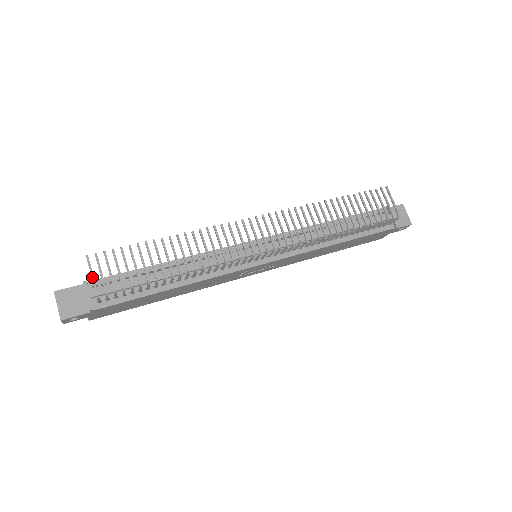
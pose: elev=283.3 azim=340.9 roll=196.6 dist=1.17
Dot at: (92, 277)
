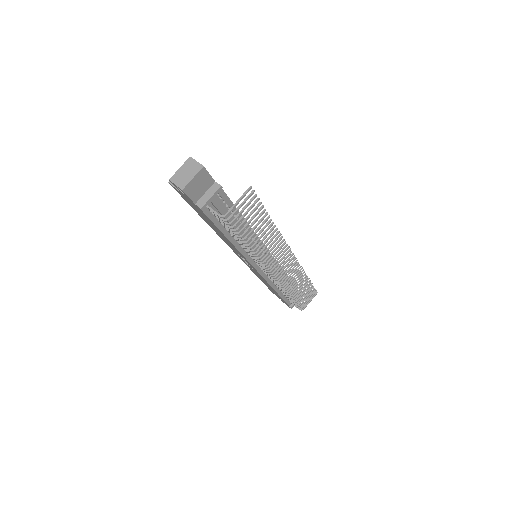
Dot at: (237, 204)
